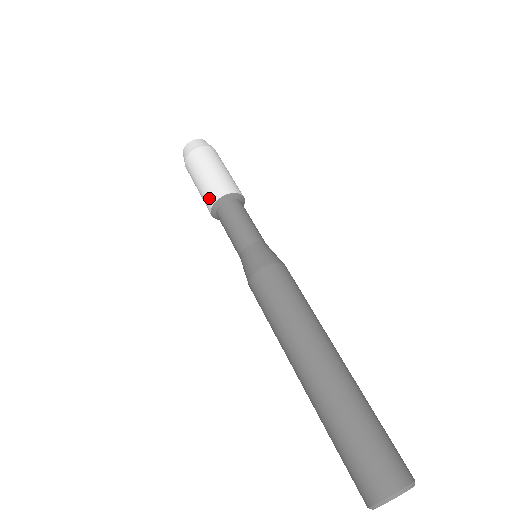
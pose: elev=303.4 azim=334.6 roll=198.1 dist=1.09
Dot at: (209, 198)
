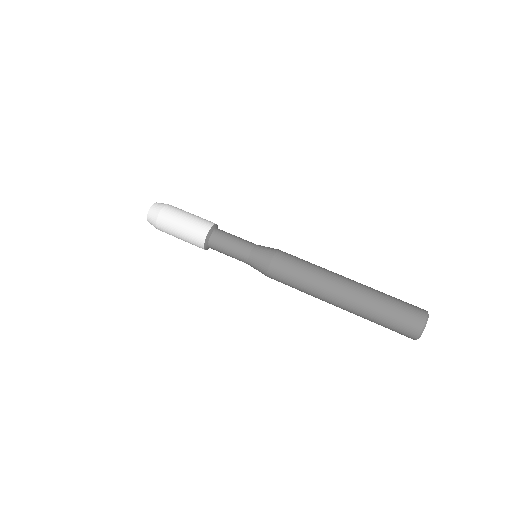
Dot at: occluded
